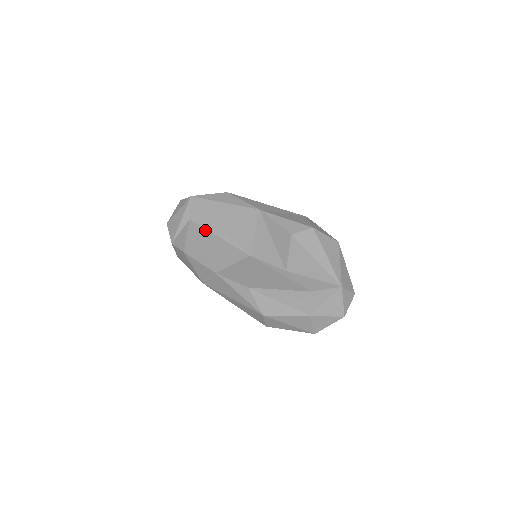
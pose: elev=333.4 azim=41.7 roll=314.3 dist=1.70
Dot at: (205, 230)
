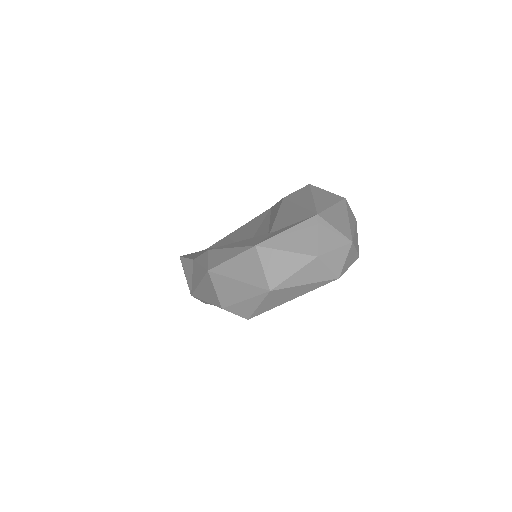
Dot at: occluded
